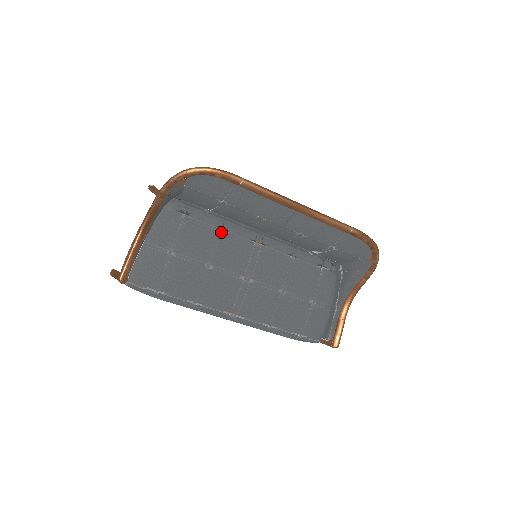
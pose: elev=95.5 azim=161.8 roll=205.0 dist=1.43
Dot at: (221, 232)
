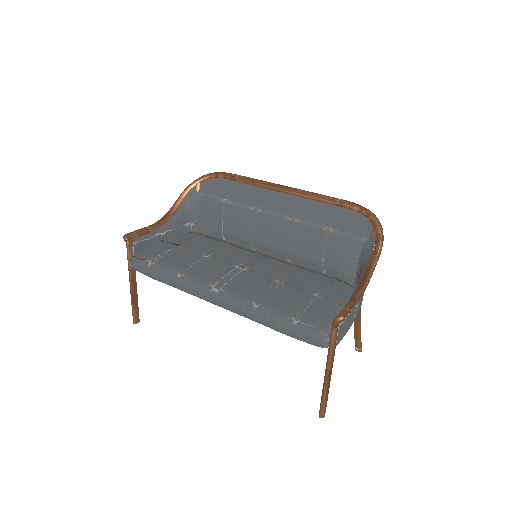
Dot at: (229, 245)
